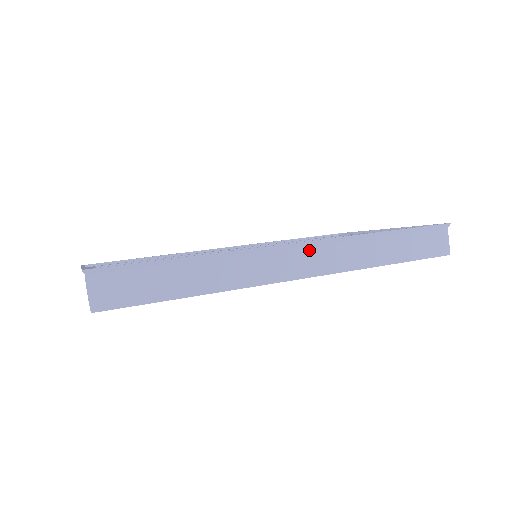
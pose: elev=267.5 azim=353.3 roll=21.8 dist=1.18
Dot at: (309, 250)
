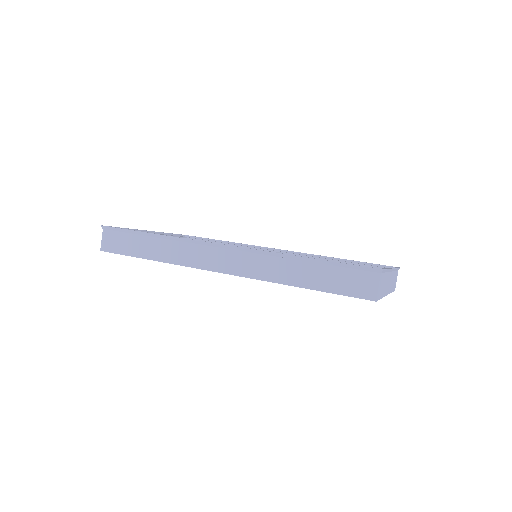
Dot at: (233, 253)
